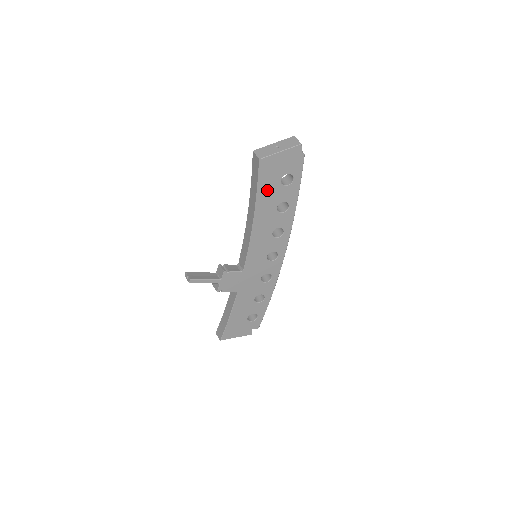
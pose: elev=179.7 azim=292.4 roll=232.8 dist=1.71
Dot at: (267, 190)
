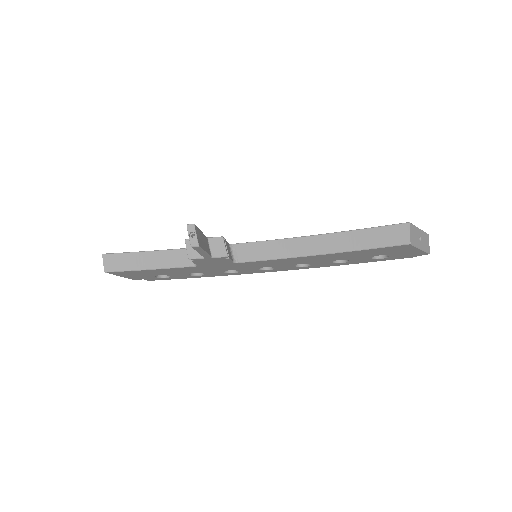
Dot at: (365, 253)
